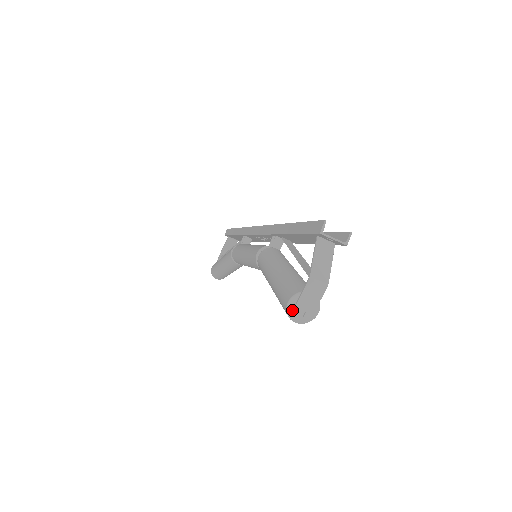
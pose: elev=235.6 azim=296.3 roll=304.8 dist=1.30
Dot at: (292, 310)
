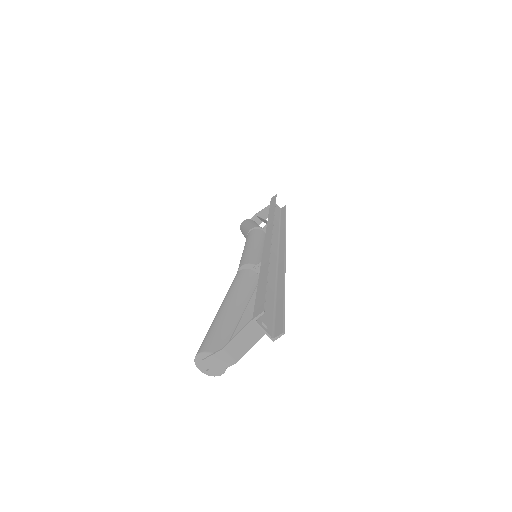
Dot at: (199, 360)
